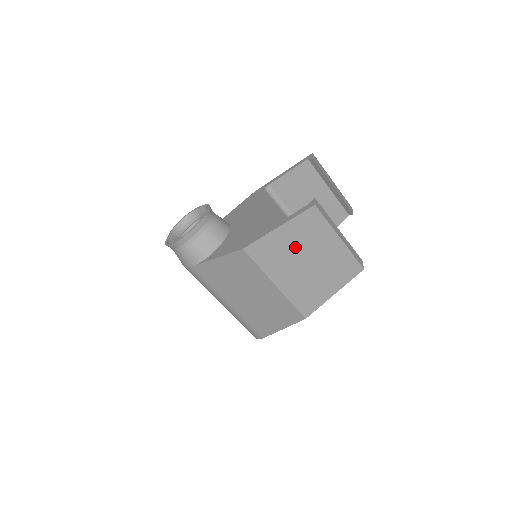
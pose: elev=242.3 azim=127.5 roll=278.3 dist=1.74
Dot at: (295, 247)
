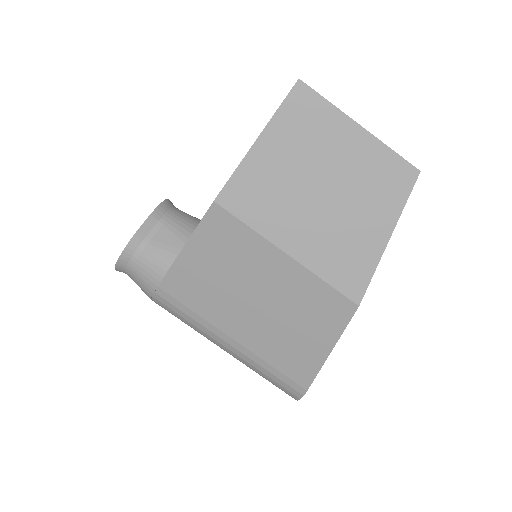
Dot at: (294, 168)
